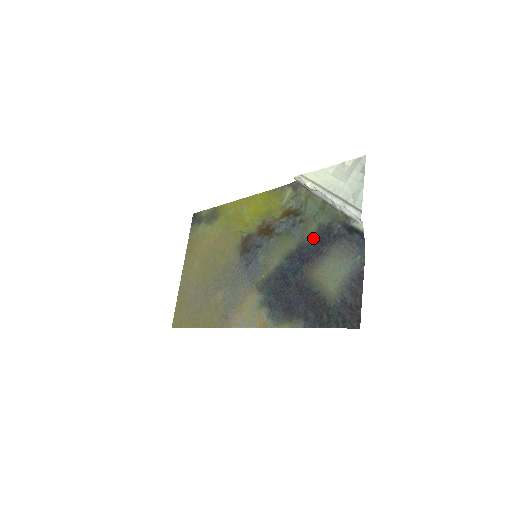
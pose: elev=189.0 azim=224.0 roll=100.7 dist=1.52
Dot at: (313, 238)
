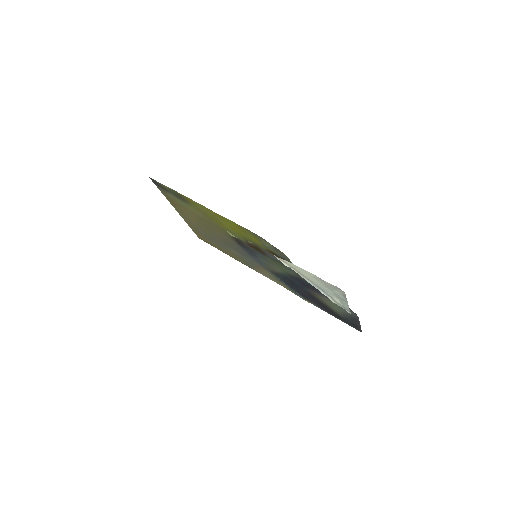
Dot at: occluded
